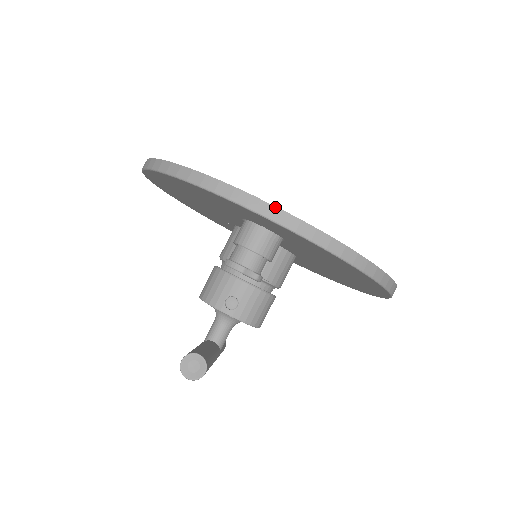
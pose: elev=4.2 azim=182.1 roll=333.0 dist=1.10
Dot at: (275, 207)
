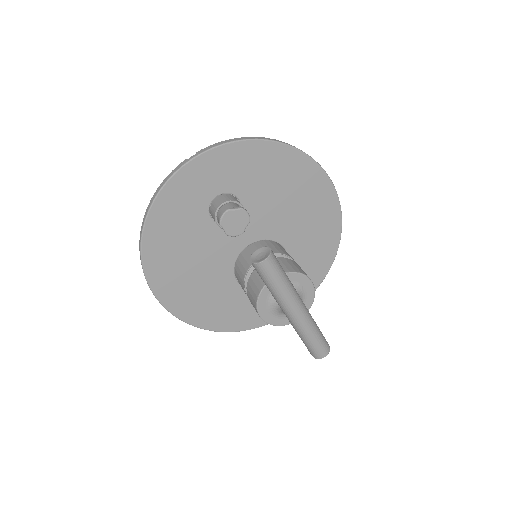
Dot at: (196, 154)
